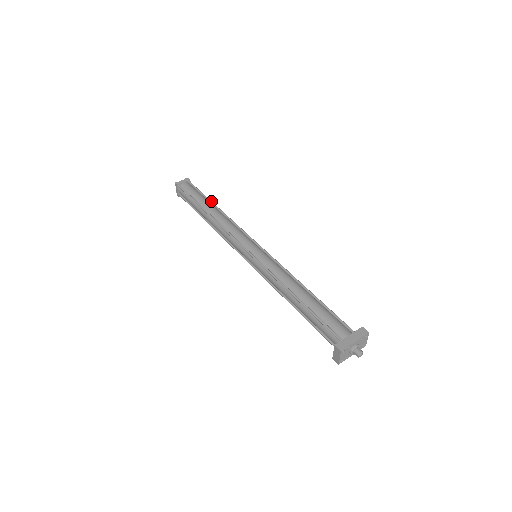
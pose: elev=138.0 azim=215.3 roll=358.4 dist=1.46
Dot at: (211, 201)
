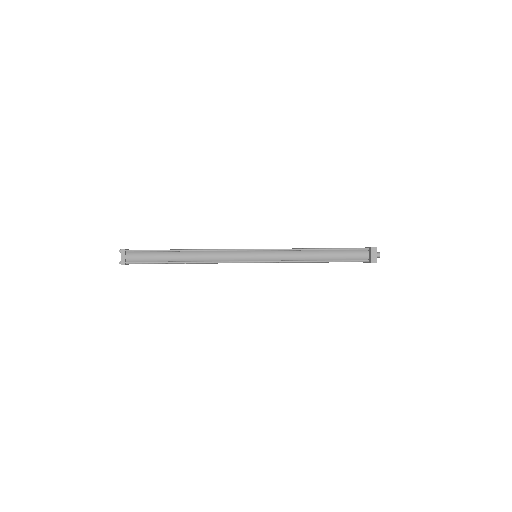
Dot at: occluded
